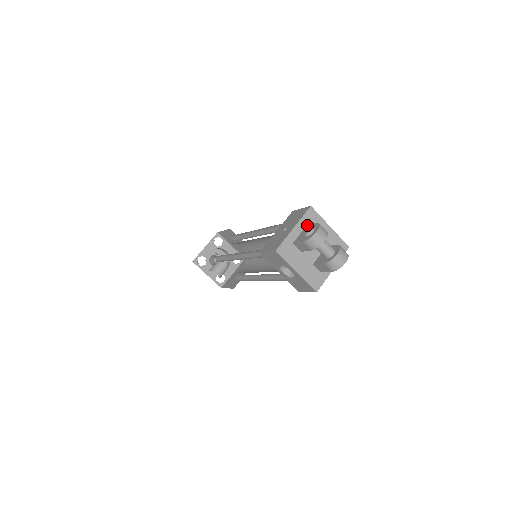
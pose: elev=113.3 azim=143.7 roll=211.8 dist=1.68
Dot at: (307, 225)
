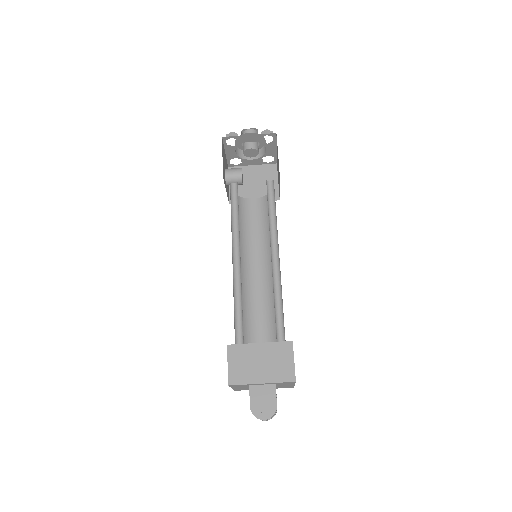
Dot at: (275, 386)
